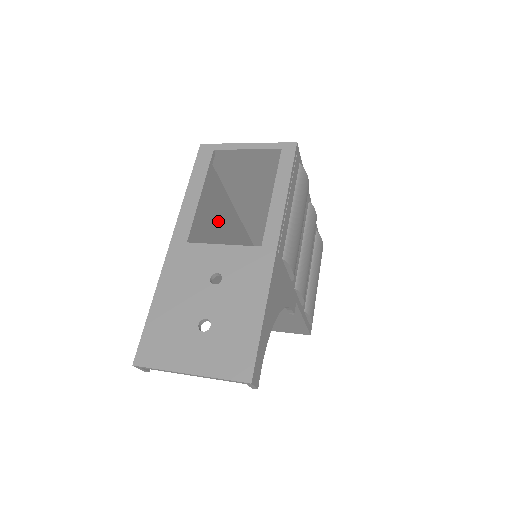
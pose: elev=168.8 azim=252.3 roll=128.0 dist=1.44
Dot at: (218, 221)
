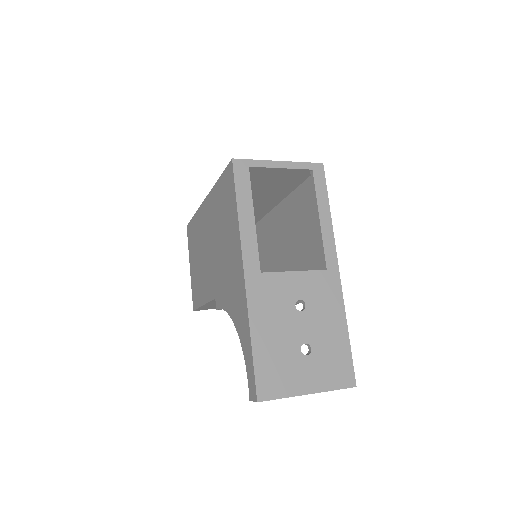
Dot at: occluded
